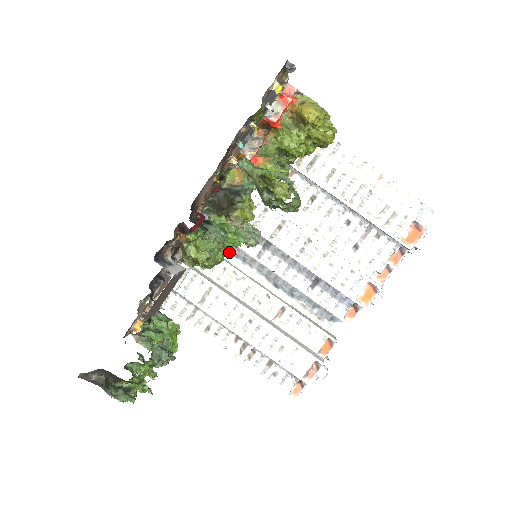
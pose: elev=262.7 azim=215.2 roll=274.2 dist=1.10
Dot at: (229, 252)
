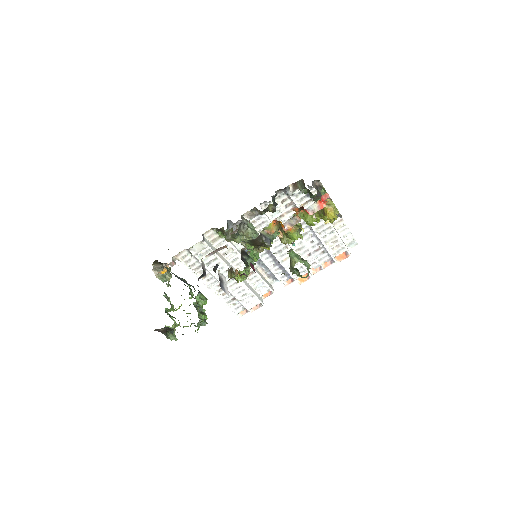
Dot at: occluded
